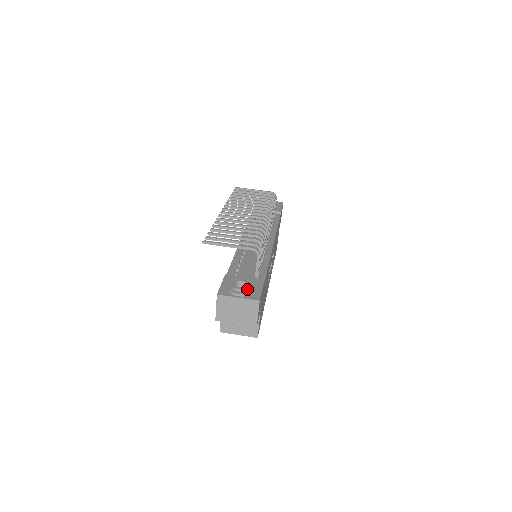
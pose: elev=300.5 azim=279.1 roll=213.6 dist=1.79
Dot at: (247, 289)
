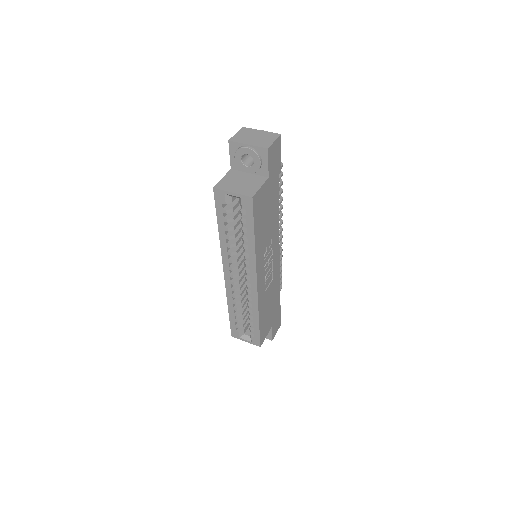
Dot at: occluded
